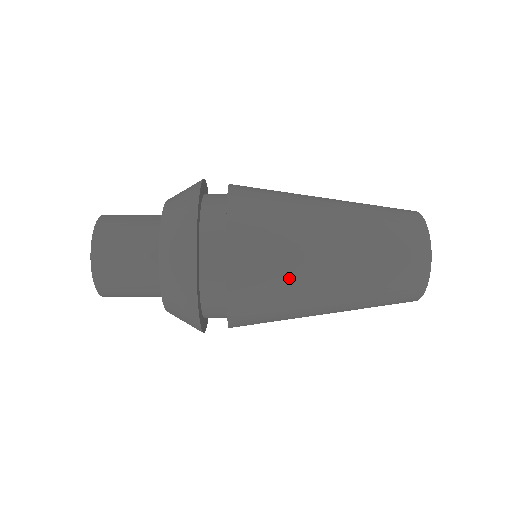
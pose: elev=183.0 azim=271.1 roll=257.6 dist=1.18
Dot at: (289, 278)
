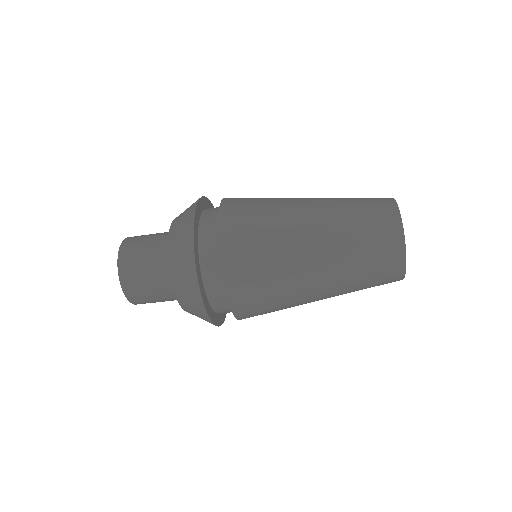
Dot at: (276, 269)
